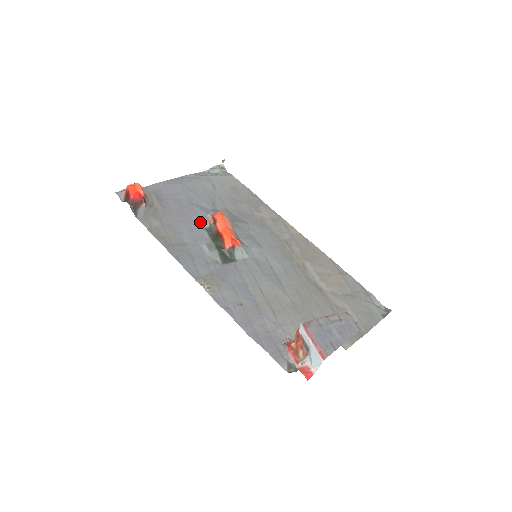
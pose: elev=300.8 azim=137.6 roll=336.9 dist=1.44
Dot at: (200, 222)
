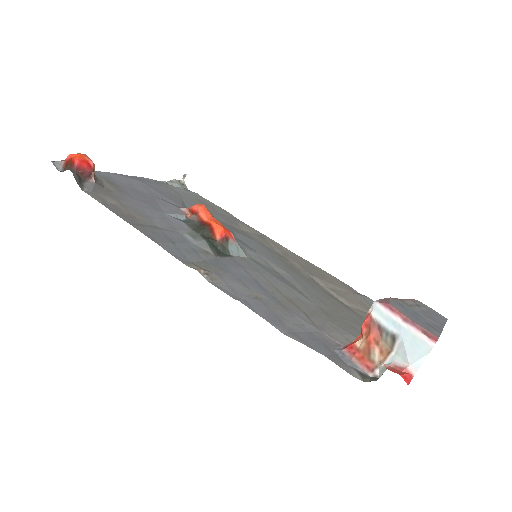
Dot at: (173, 213)
